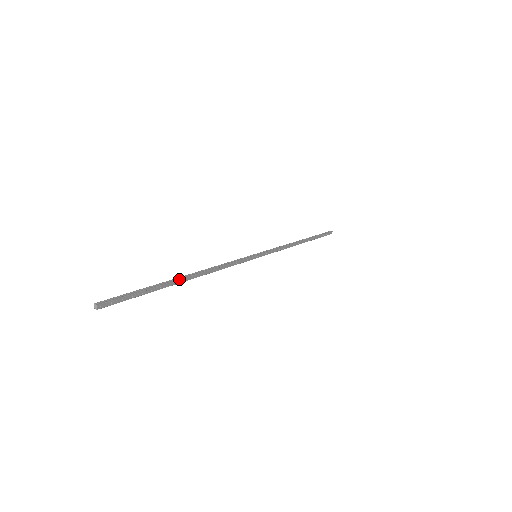
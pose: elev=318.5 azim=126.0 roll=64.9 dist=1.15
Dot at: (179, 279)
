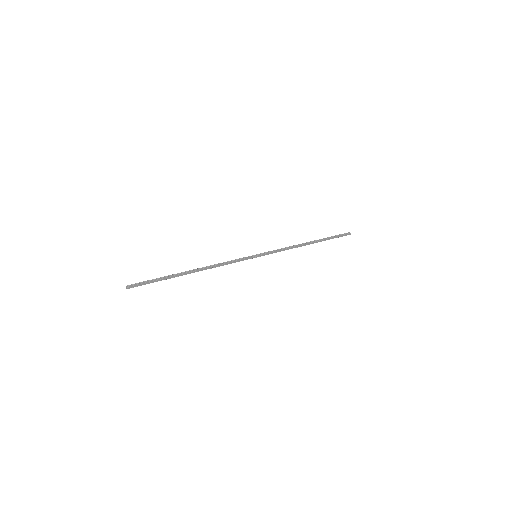
Dot at: (184, 273)
